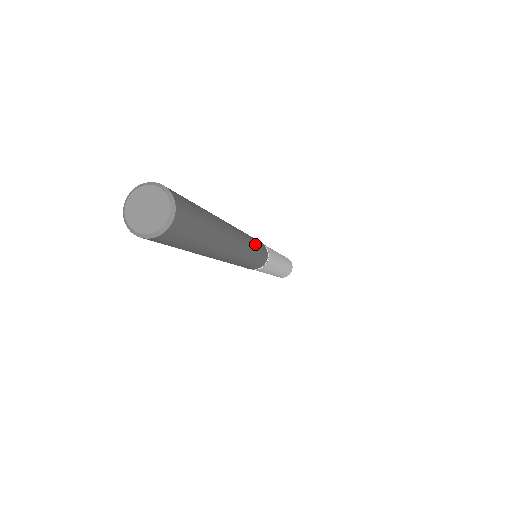
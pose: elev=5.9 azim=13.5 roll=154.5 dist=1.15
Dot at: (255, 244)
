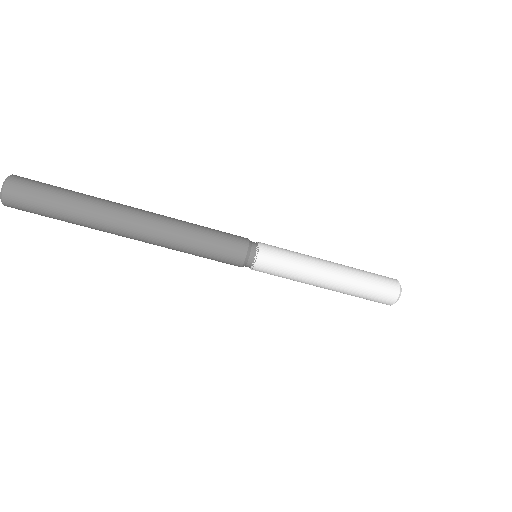
Dot at: (200, 226)
